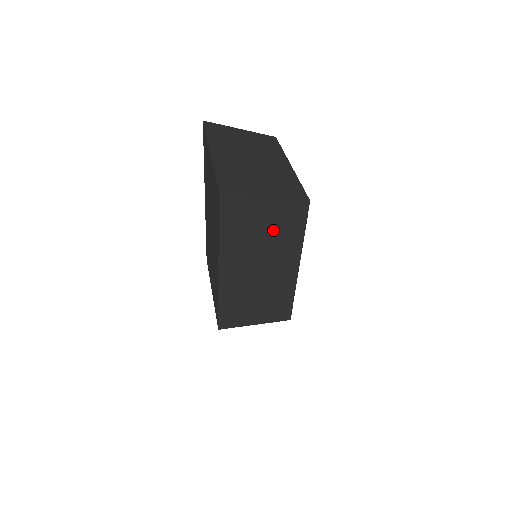
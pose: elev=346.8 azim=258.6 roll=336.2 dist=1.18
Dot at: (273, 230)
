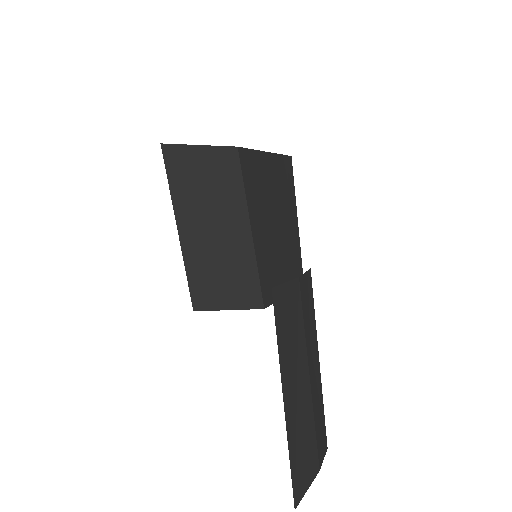
Dot at: (213, 182)
